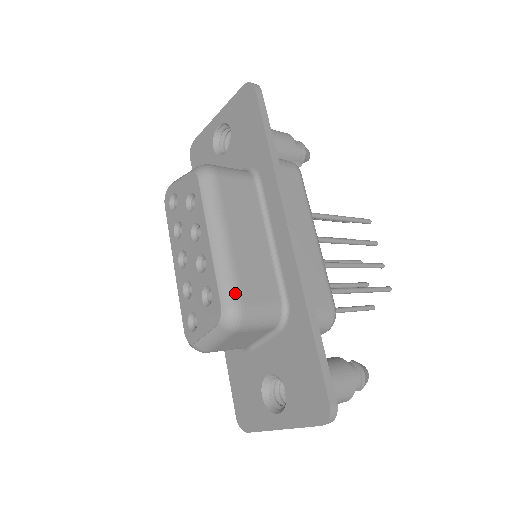
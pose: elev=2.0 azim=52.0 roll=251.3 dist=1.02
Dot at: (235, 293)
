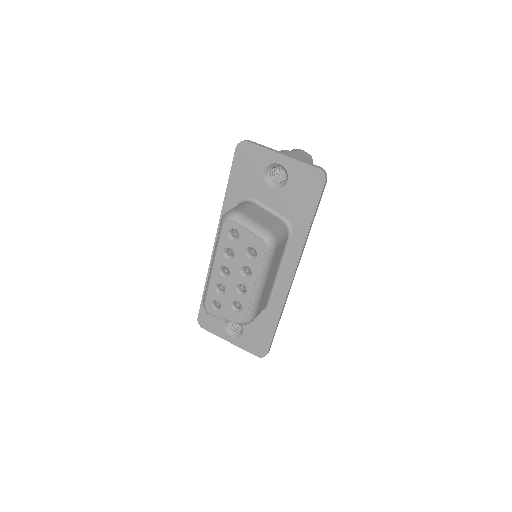
Dot at: (255, 314)
